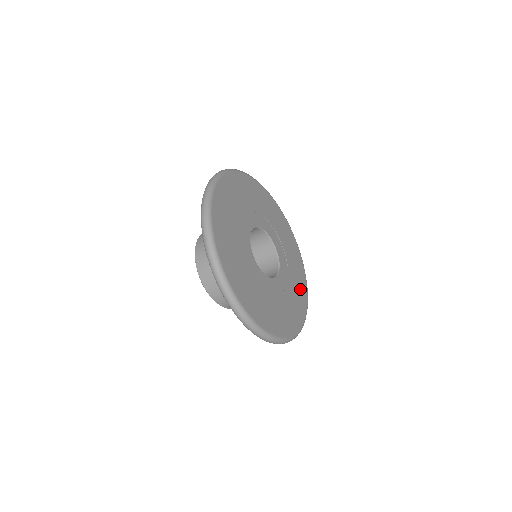
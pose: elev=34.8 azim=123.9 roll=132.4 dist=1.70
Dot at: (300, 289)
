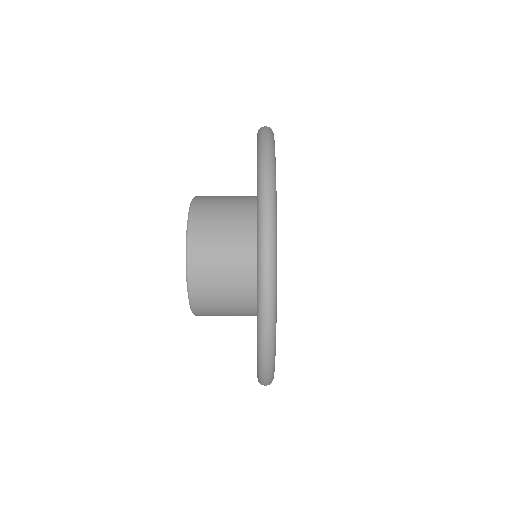
Dot at: occluded
